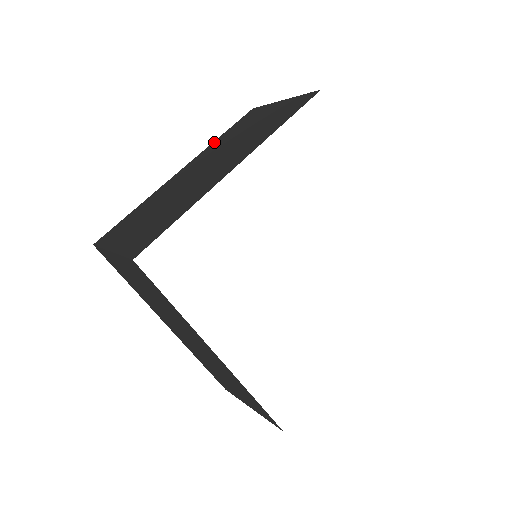
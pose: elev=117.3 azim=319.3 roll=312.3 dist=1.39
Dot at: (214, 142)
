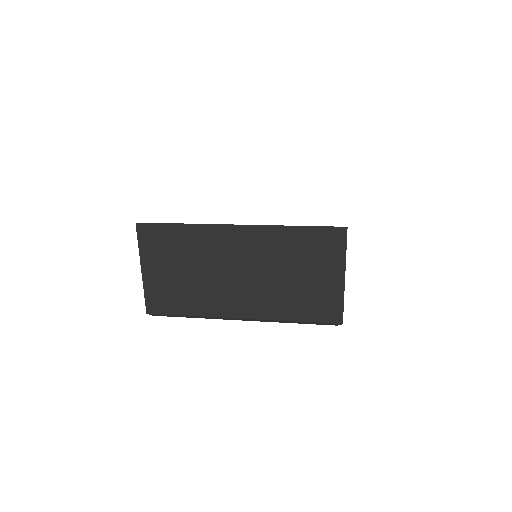
Dot at: occluded
